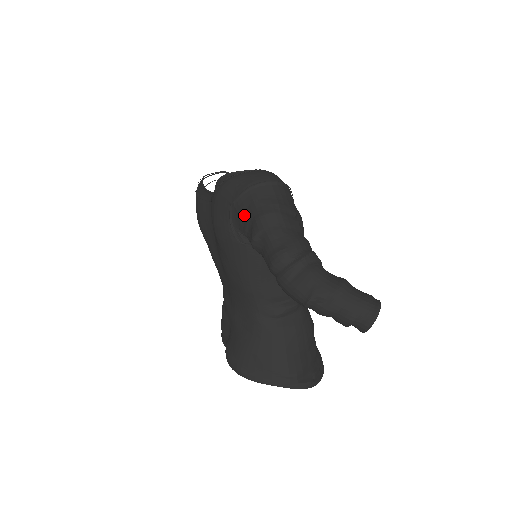
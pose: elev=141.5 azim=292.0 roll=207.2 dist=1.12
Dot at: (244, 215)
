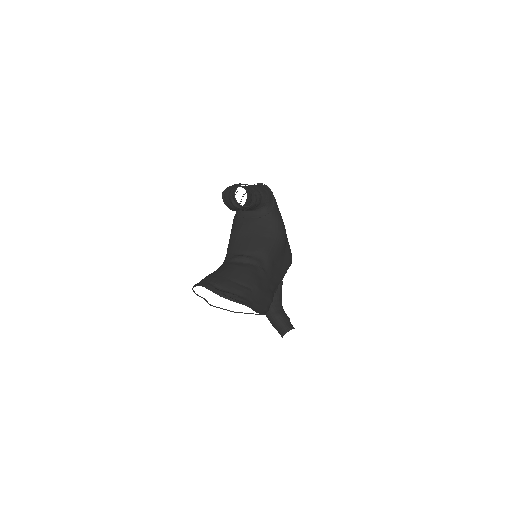
Dot at: occluded
